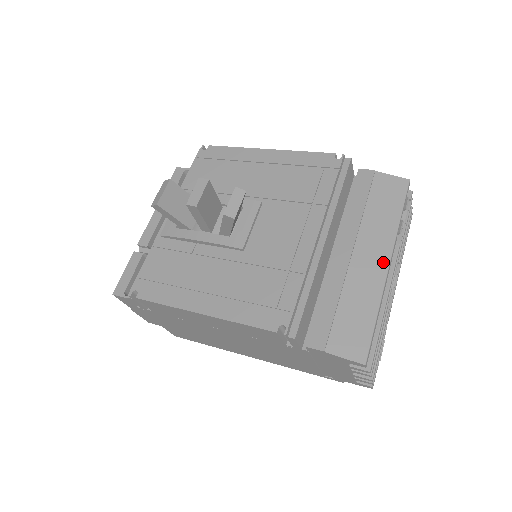
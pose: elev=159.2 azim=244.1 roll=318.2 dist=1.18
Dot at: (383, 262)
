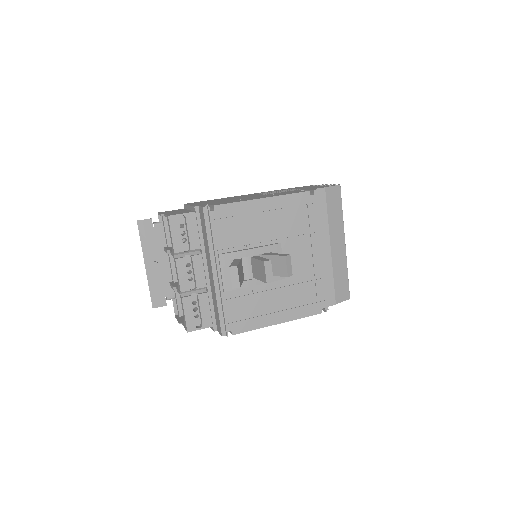
Dot at: (343, 244)
